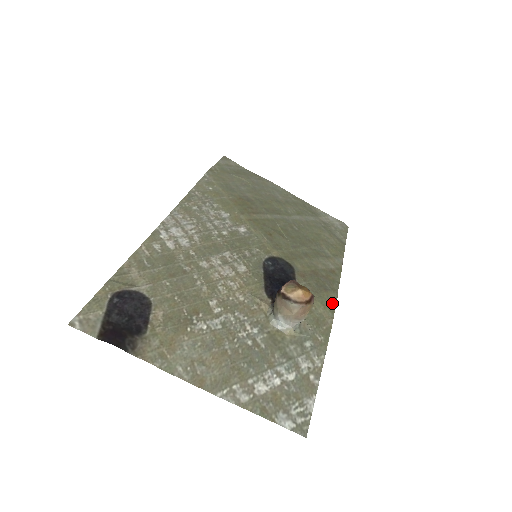
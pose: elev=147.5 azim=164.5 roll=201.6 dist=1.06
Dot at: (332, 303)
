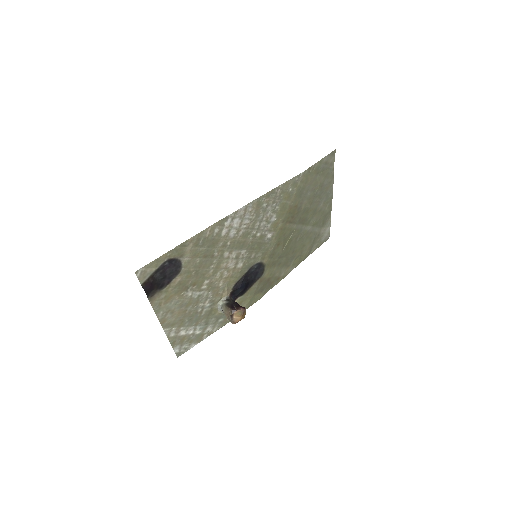
Dot at: (255, 302)
